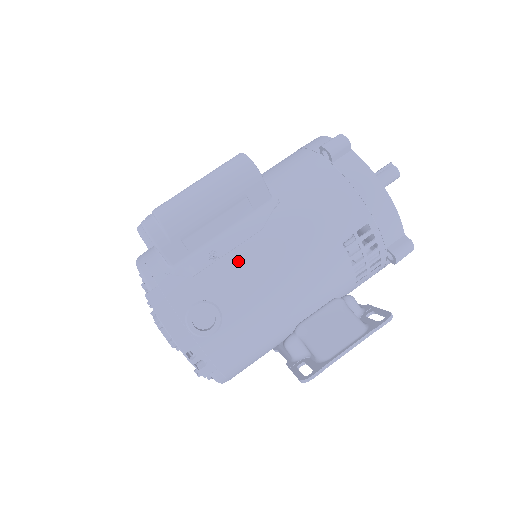
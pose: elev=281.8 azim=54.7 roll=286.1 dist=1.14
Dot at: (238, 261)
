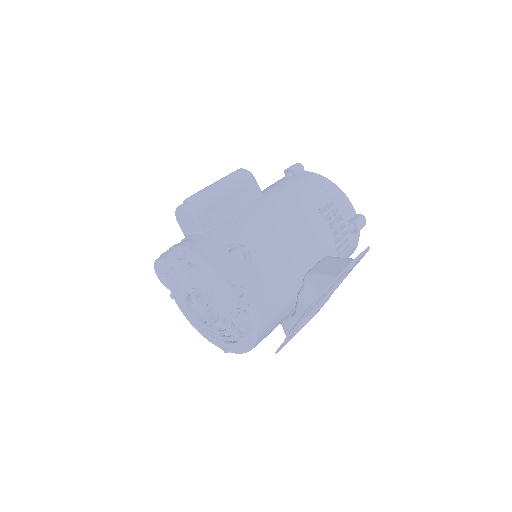
Dot at: (252, 223)
